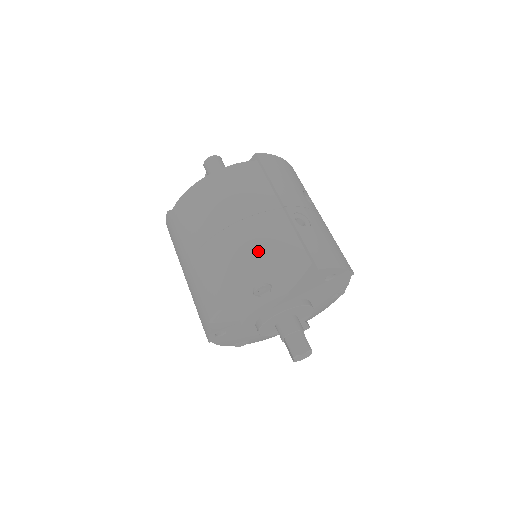
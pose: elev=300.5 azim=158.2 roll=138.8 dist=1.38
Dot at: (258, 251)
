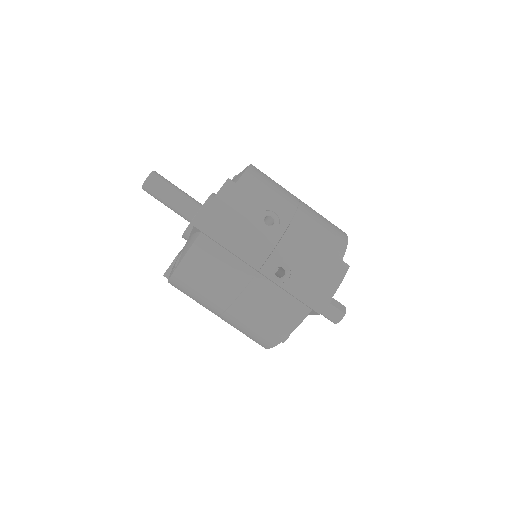
Dot at: (265, 322)
